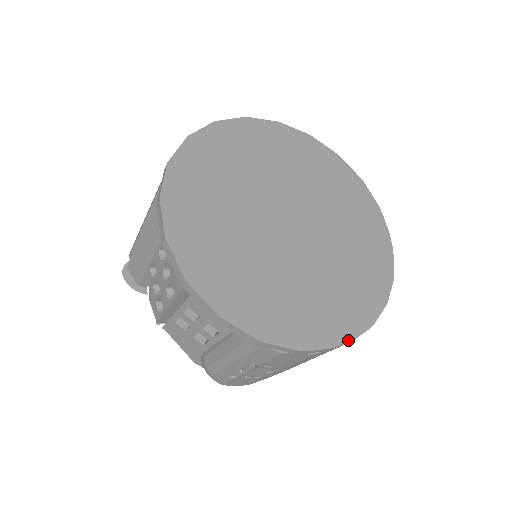
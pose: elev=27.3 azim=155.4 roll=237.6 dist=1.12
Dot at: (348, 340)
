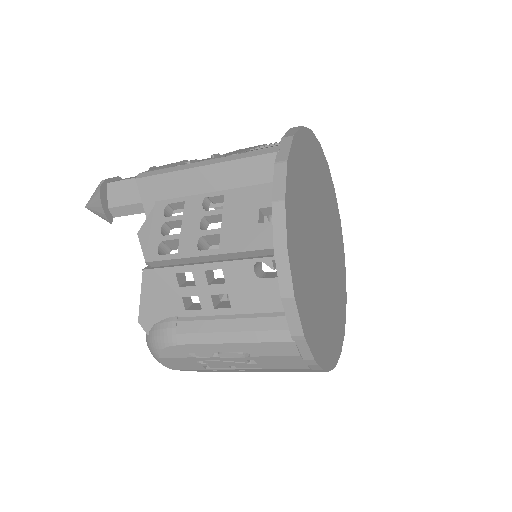
Dot at: (329, 369)
